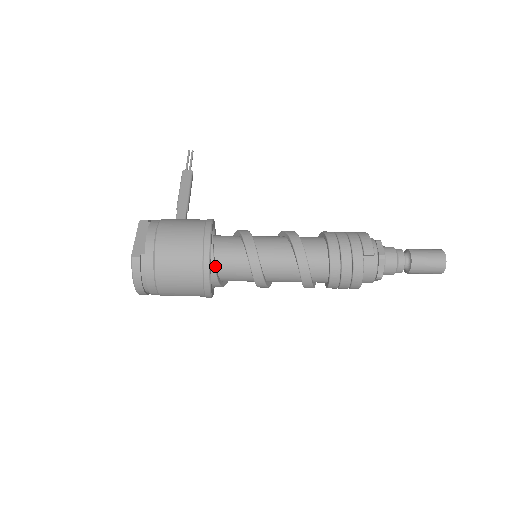
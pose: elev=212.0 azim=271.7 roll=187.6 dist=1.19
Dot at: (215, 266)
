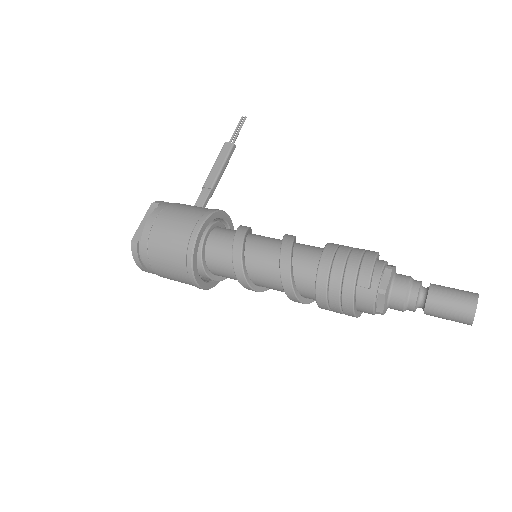
Dot at: (203, 263)
